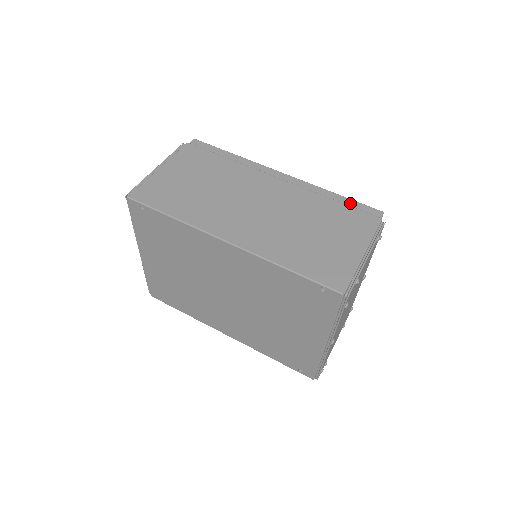
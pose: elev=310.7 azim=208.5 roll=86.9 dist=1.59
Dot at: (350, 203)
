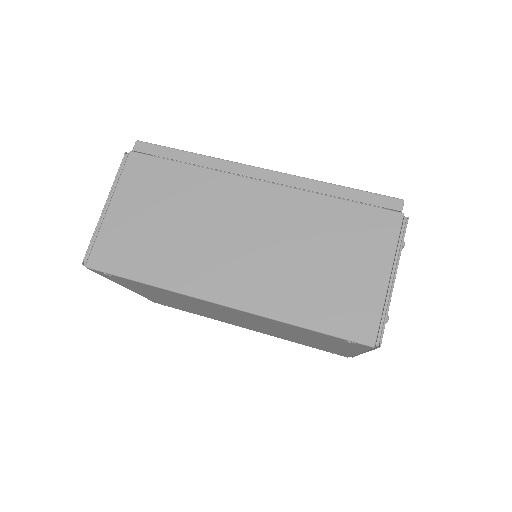
Dot at: (359, 197)
